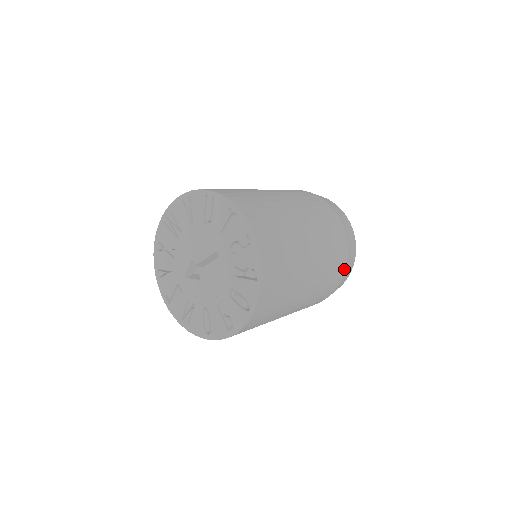
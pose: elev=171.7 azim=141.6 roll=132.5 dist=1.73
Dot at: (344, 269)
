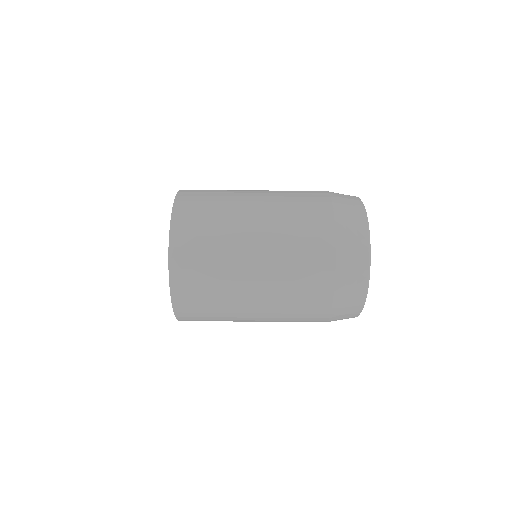
Dot at: (324, 321)
